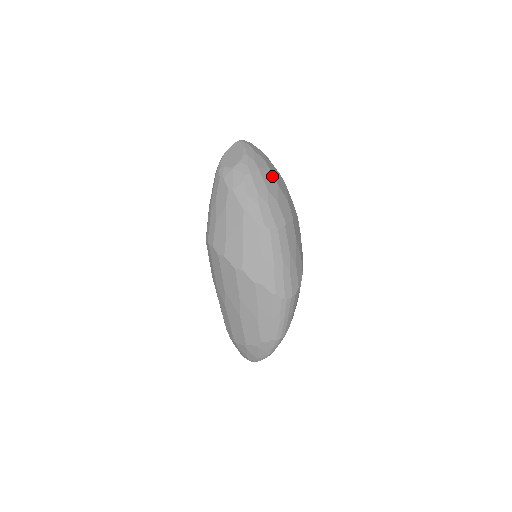
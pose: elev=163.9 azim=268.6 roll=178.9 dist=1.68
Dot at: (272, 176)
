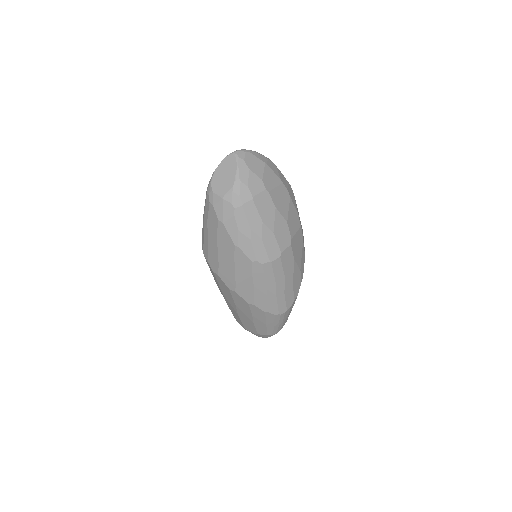
Dot at: (269, 200)
